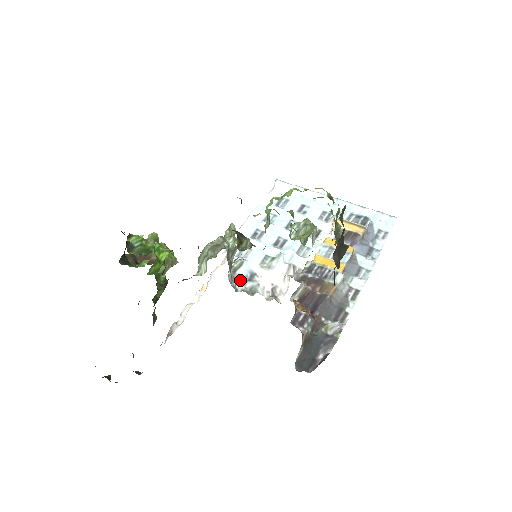
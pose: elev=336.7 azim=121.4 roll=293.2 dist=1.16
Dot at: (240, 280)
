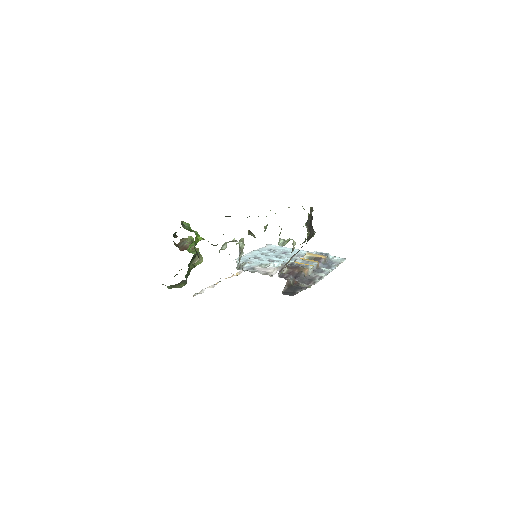
Dot at: (245, 268)
